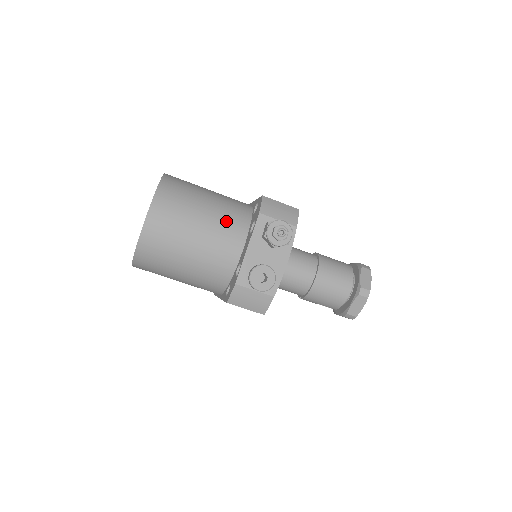
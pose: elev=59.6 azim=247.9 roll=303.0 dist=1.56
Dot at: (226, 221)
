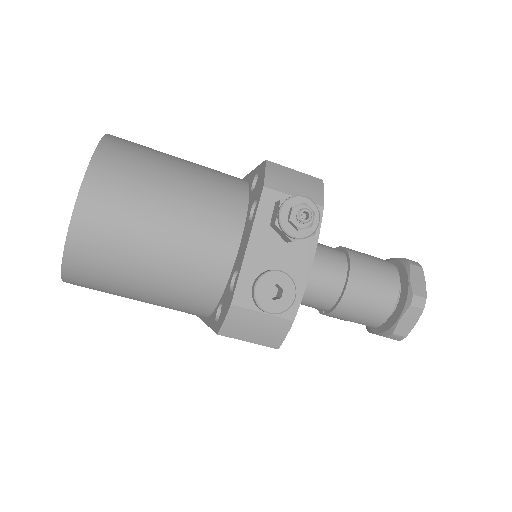
Dot at: (209, 203)
